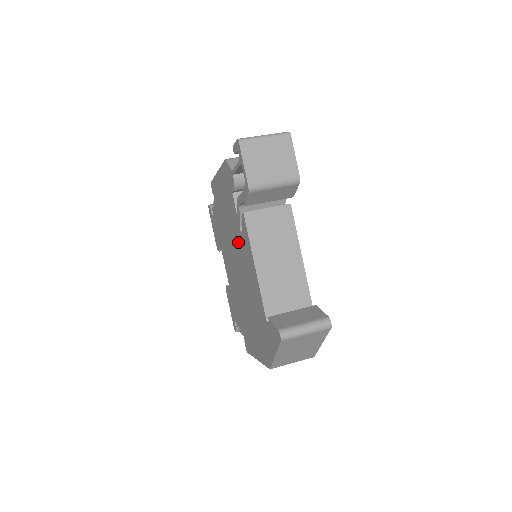
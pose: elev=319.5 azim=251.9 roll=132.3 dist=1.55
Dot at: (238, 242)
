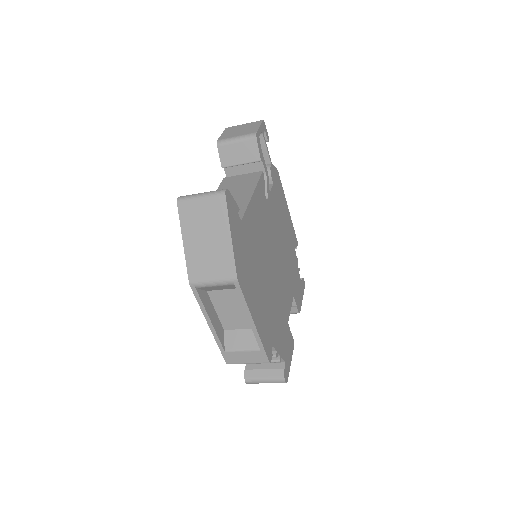
Dot at: occluded
